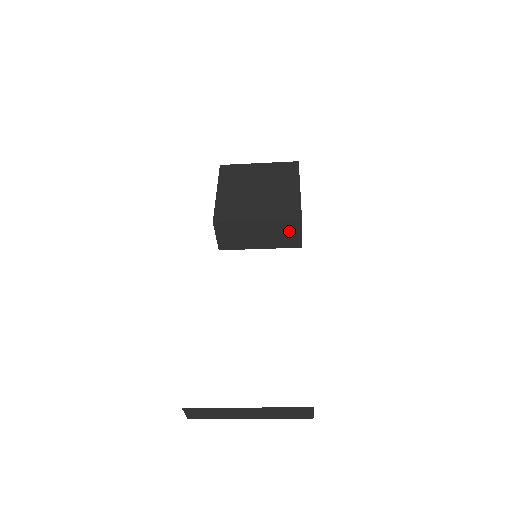
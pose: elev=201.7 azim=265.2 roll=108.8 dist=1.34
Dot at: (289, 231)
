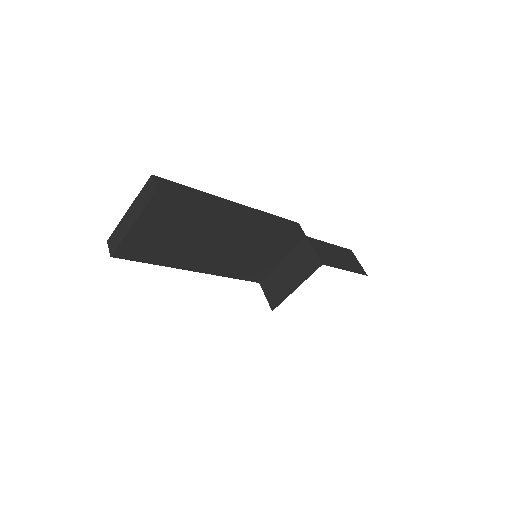
Dot at: (305, 255)
